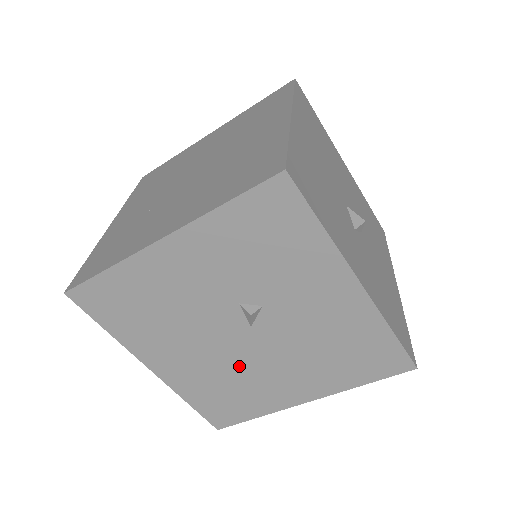
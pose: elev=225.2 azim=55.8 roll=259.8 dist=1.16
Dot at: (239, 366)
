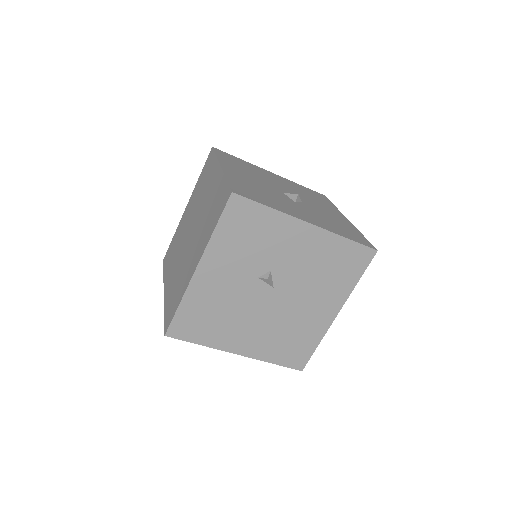
Dot at: (284, 317)
